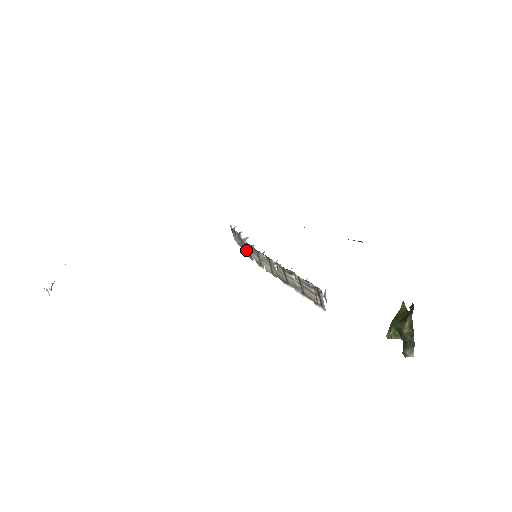
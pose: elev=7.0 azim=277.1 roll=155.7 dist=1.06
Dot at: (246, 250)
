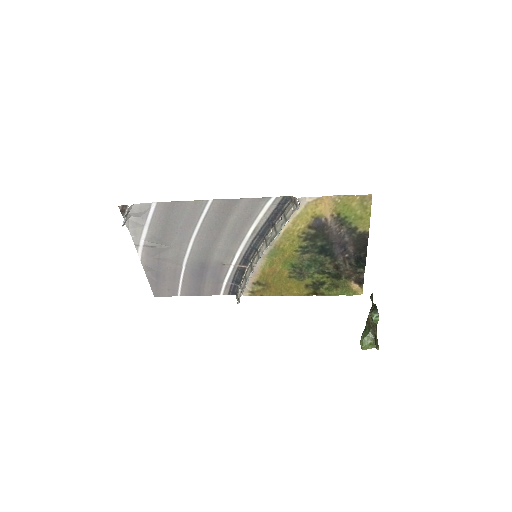
Dot at: (248, 272)
